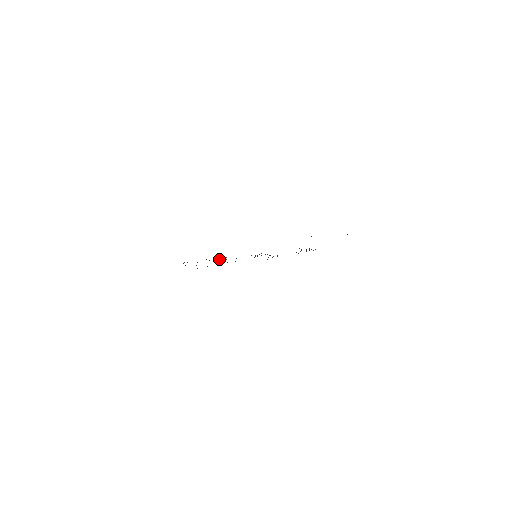
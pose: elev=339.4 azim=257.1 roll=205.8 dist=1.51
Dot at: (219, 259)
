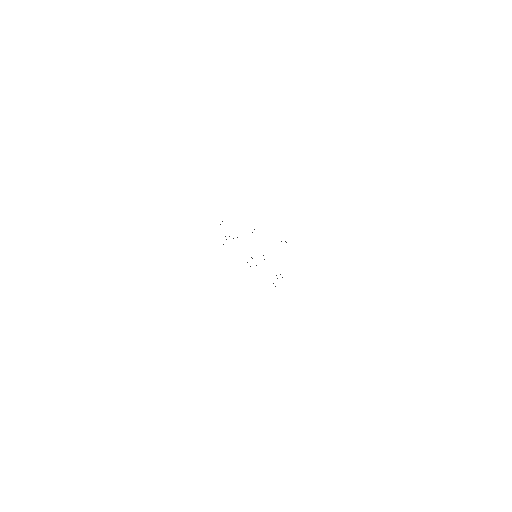
Dot at: (237, 237)
